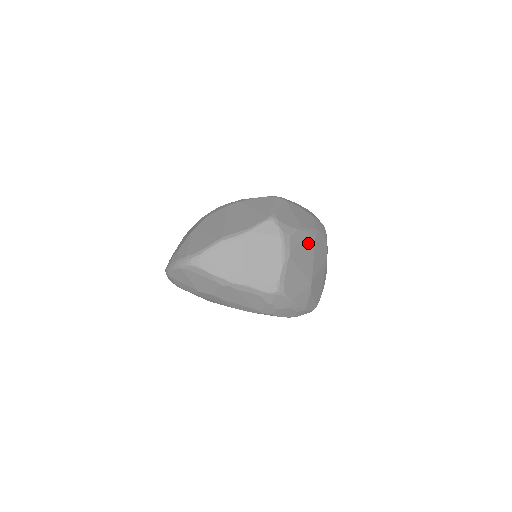
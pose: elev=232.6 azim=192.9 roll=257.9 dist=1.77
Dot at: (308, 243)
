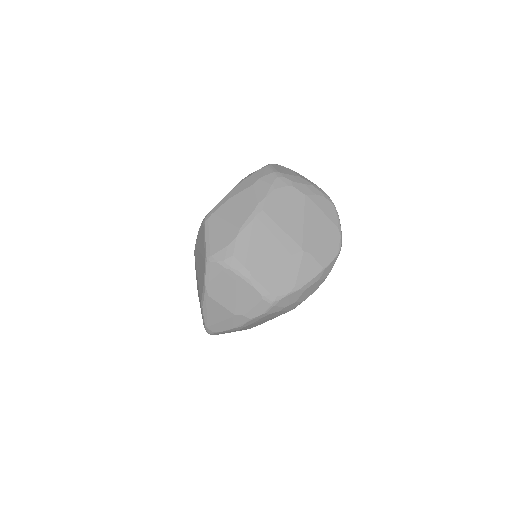
Dot at: (260, 229)
